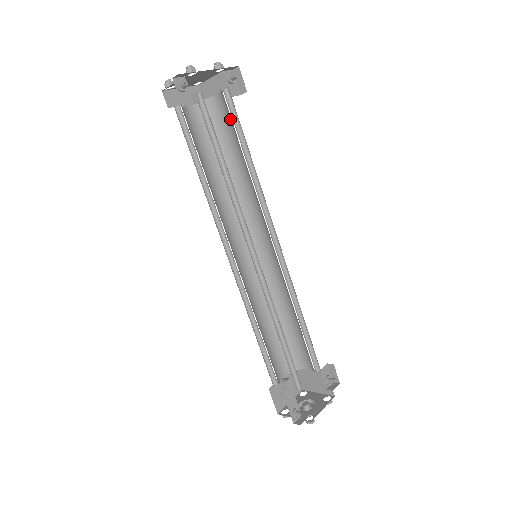
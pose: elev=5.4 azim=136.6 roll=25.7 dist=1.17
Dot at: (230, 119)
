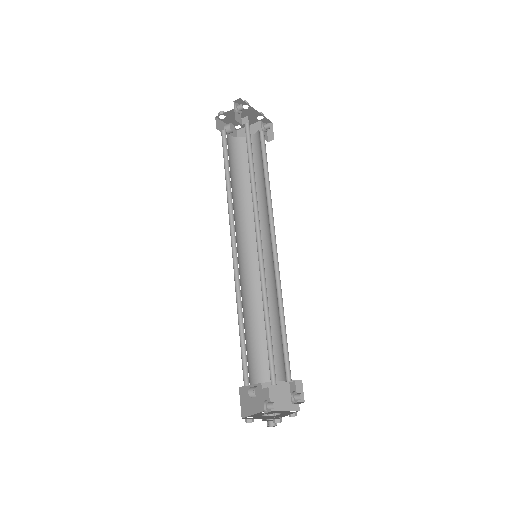
Dot at: (259, 152)
